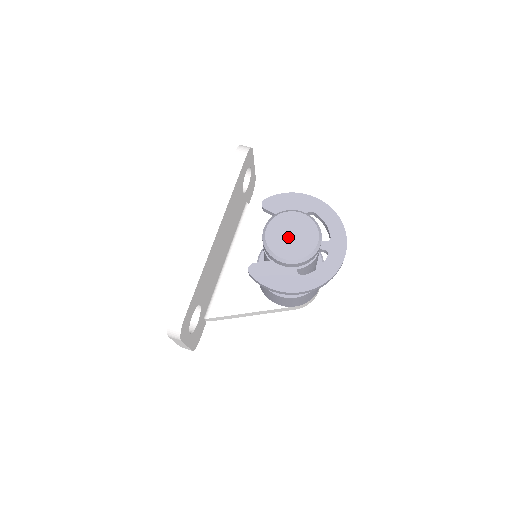
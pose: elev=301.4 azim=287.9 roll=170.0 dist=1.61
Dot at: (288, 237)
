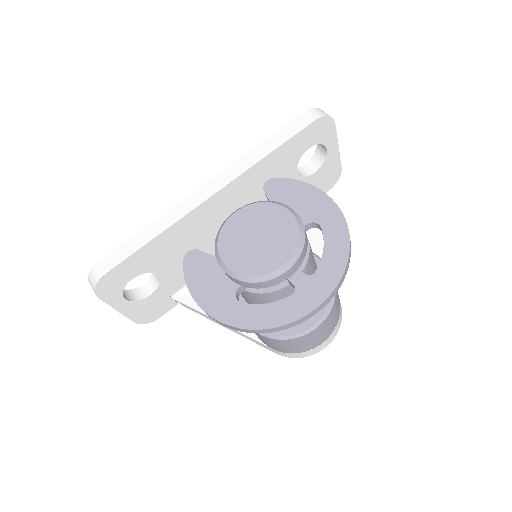
Dot at: (251, 237)
